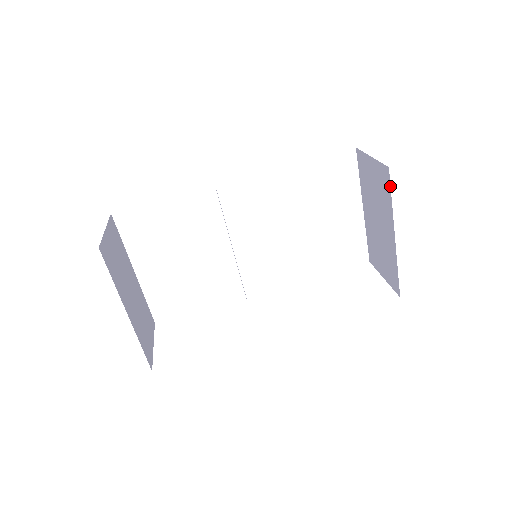
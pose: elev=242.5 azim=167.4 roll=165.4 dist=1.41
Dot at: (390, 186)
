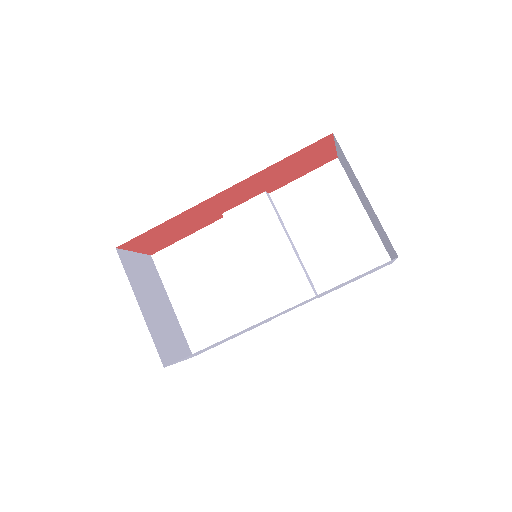
Dot at: occluded
